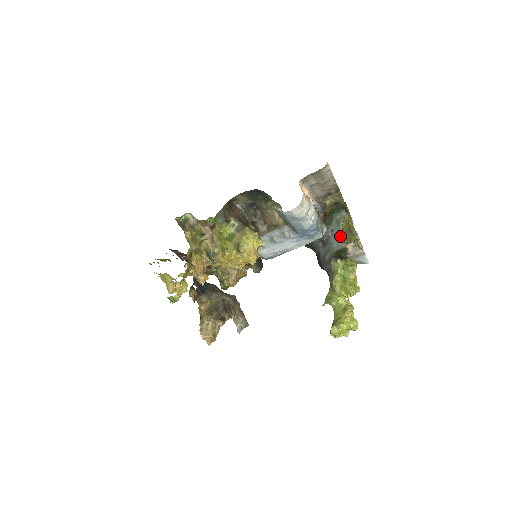
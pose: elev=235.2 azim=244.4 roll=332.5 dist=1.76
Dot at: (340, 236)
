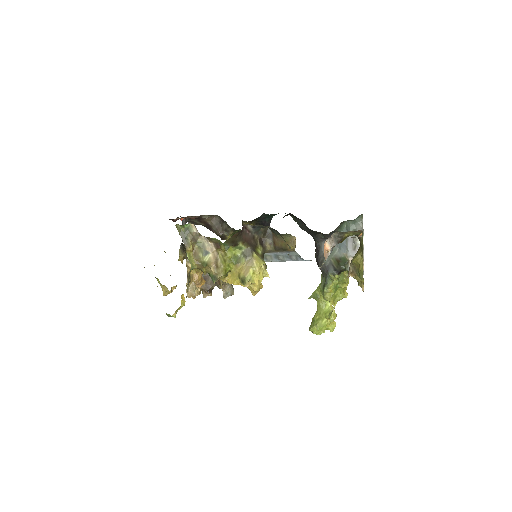
Dot at: (345, 244)
